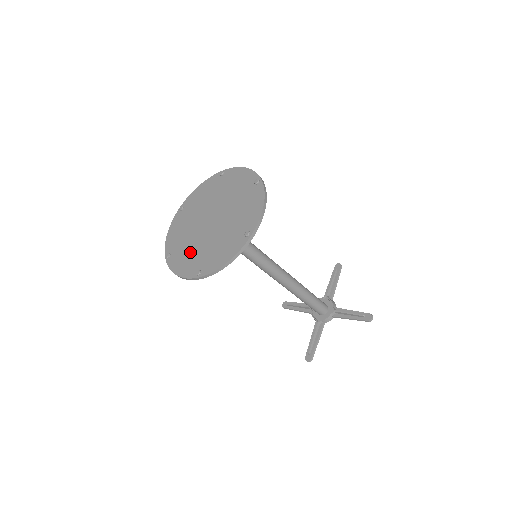
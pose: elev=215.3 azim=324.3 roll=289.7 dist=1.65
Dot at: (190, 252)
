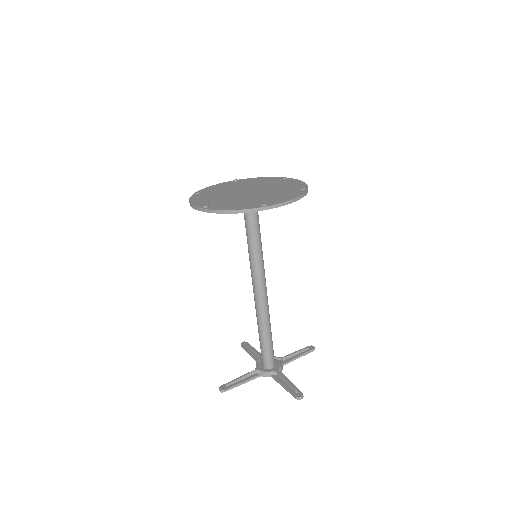
Dot at: (214, 197)
